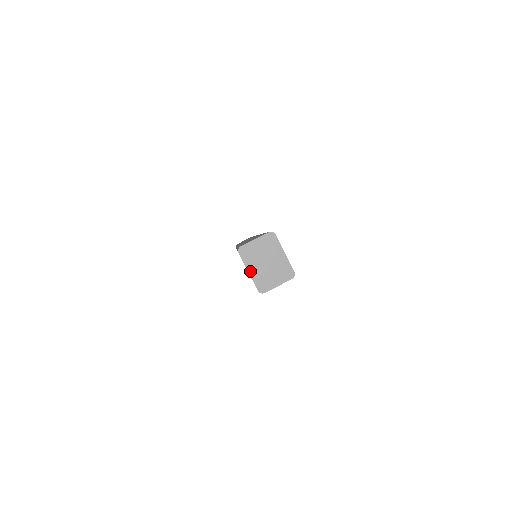
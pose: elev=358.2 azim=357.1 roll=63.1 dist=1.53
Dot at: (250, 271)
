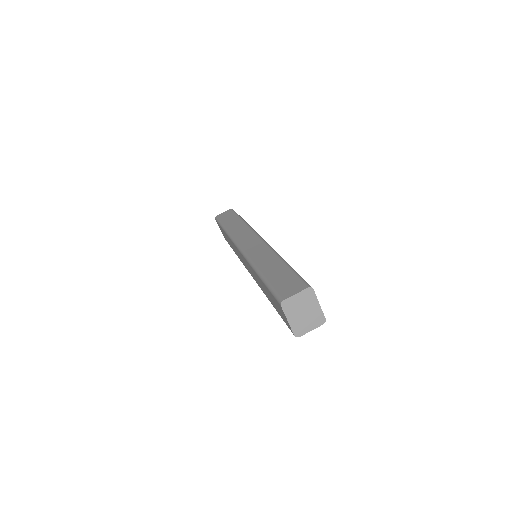
Dot at: (289, 320)
